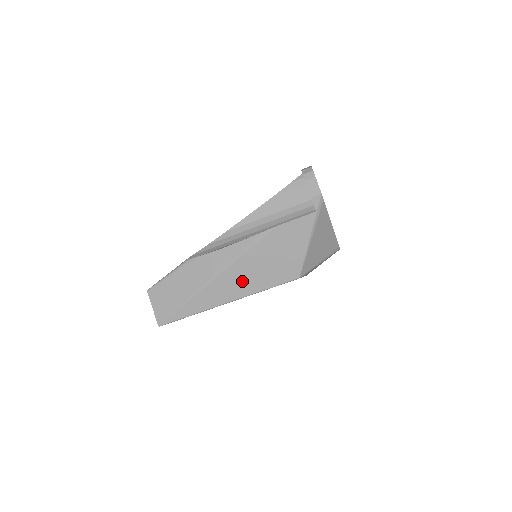
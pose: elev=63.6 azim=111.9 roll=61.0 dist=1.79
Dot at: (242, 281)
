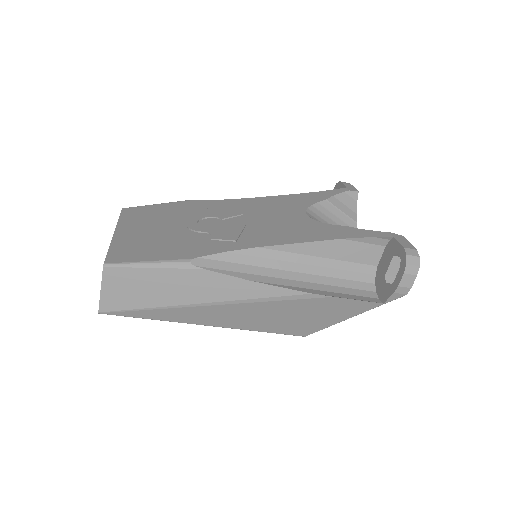
Dot at: (244, 318)
